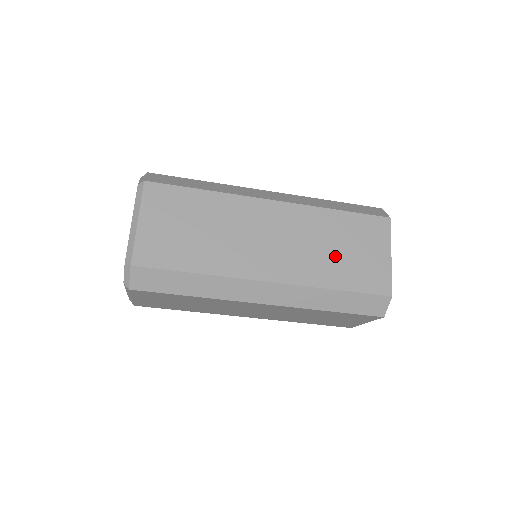
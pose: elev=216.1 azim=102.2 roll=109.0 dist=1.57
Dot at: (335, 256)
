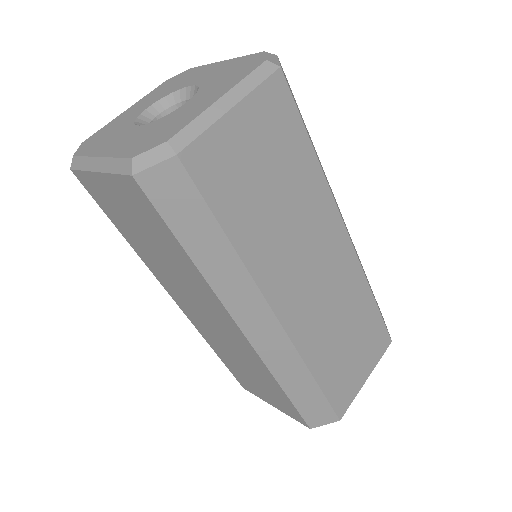
Dot at: (340, 343)
